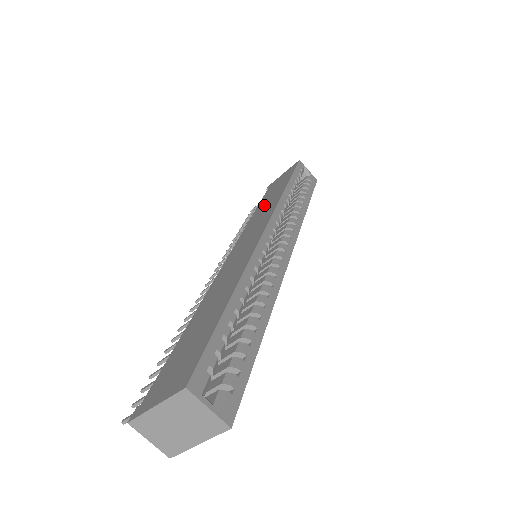
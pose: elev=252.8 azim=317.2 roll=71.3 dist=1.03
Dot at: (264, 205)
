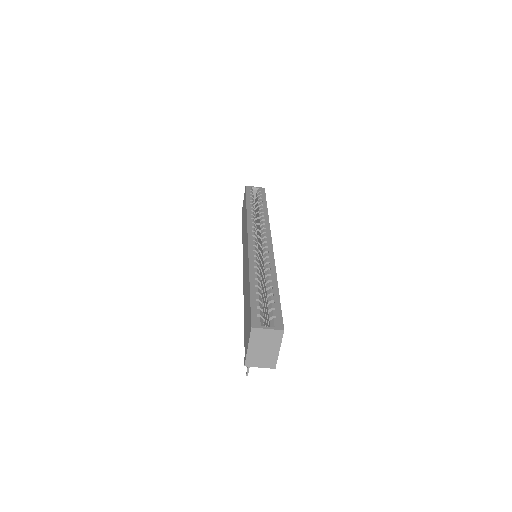
Dot at: (243, 227)
